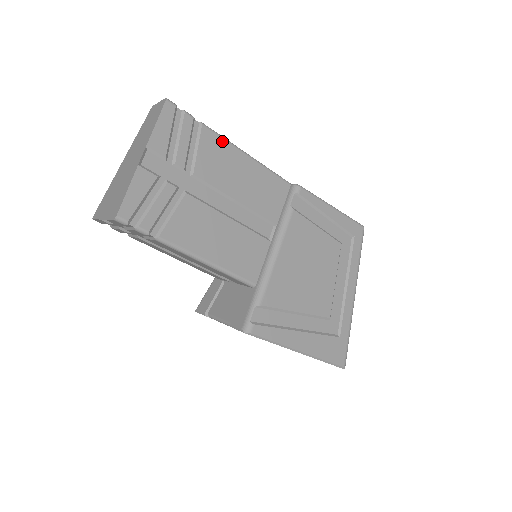
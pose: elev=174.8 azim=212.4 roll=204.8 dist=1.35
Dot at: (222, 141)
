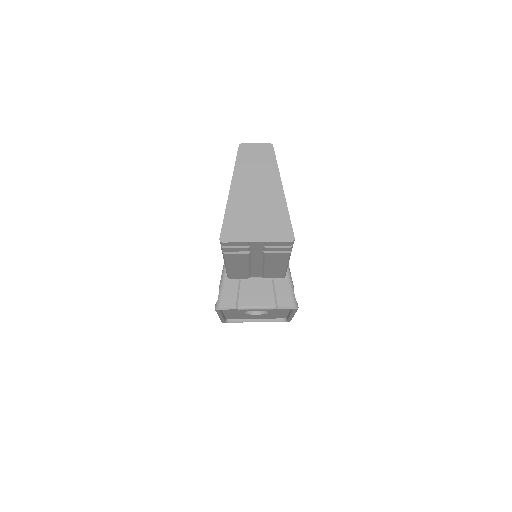
Dot at: occluded
